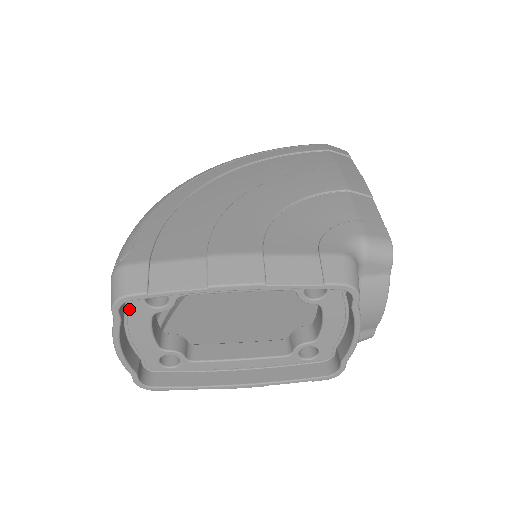
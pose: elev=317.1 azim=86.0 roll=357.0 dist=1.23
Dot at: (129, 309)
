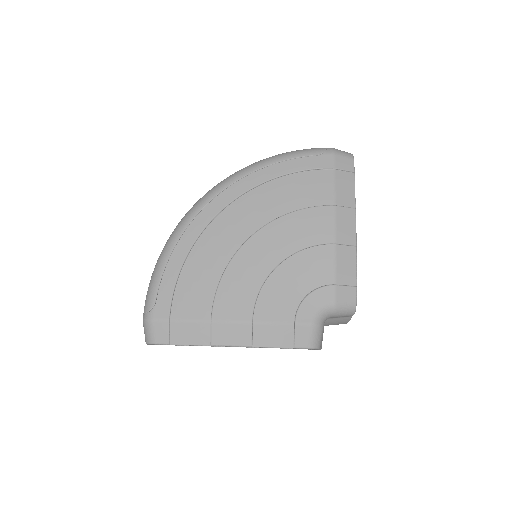
Dot at: occluded
